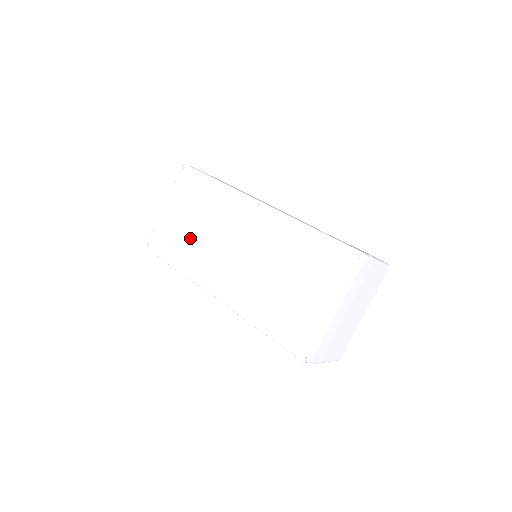
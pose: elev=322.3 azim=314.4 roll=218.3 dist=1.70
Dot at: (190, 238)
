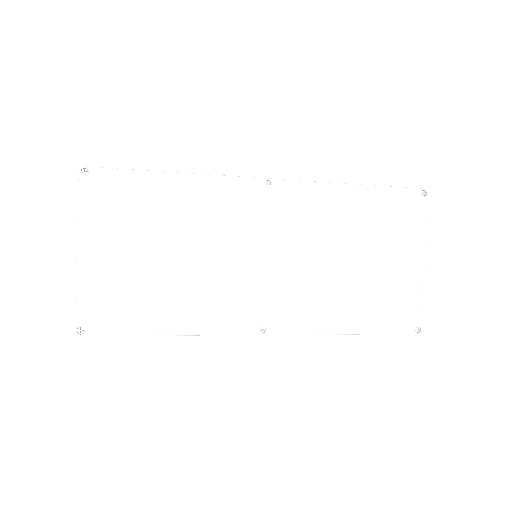
Dot at: (169, 277)
